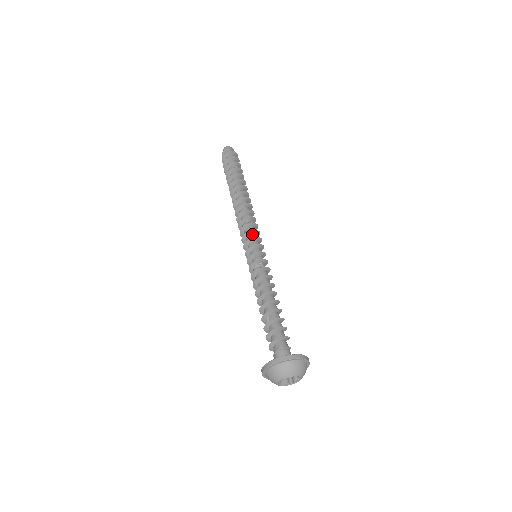
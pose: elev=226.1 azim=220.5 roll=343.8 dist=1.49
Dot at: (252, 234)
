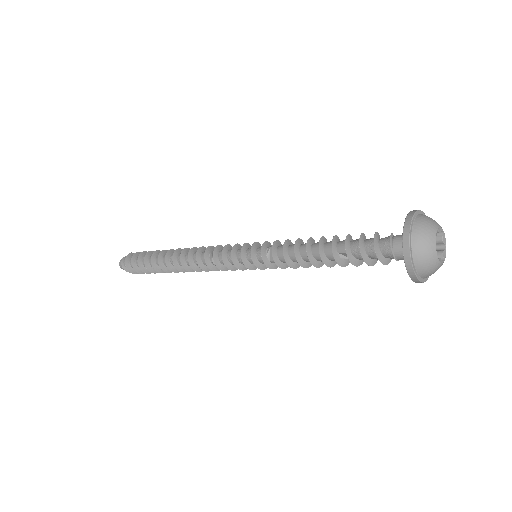
Dot at: (227, 253)
